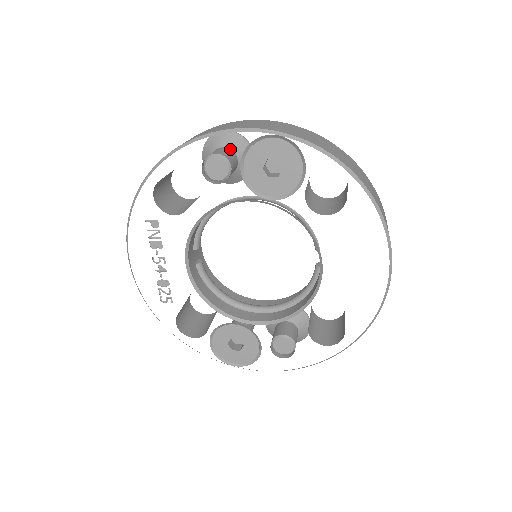
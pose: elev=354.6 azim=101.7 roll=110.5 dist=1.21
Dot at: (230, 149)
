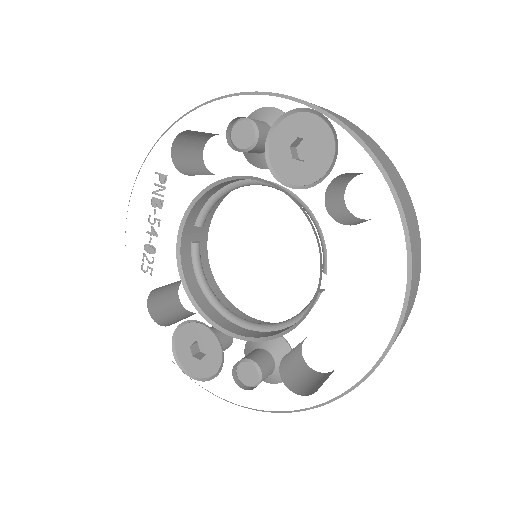
Dot at: (269, 125)
